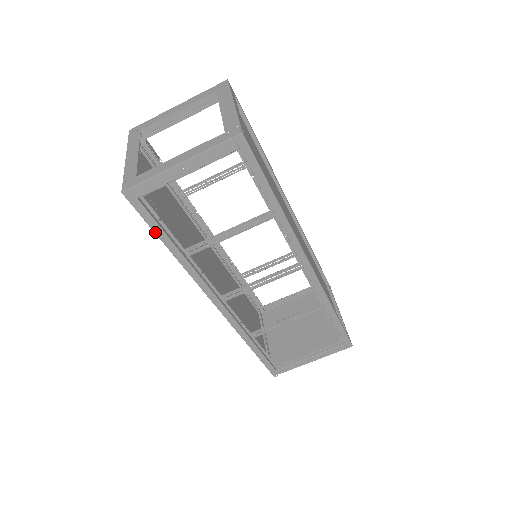
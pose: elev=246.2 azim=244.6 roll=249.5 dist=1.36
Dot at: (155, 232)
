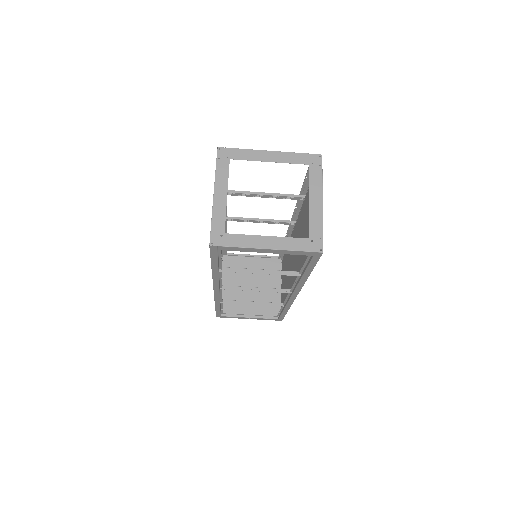
Dot at: (211, 262)
